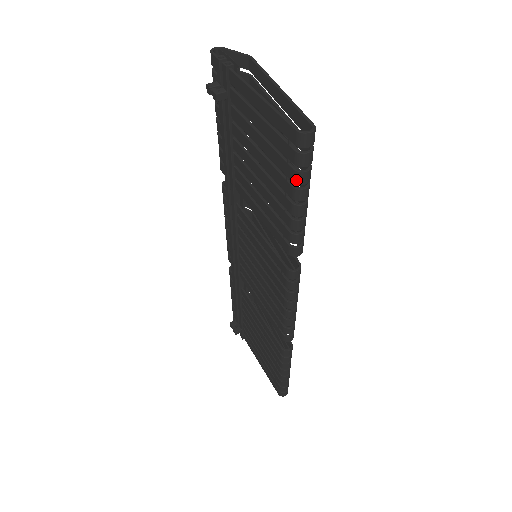
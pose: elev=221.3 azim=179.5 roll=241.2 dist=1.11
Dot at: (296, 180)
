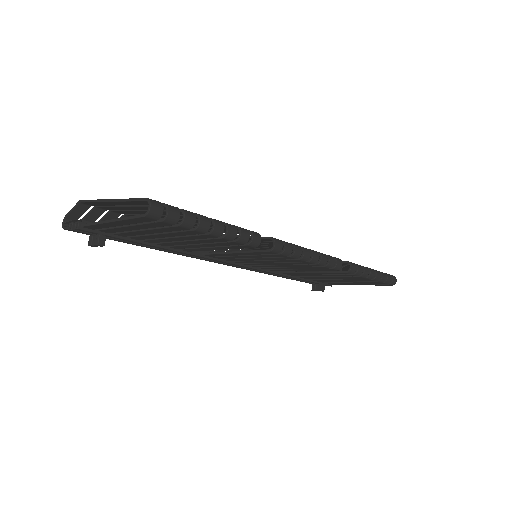
Dot at: (188, 227)
